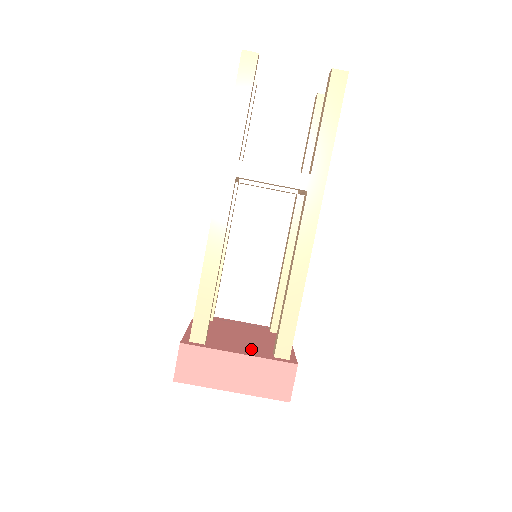
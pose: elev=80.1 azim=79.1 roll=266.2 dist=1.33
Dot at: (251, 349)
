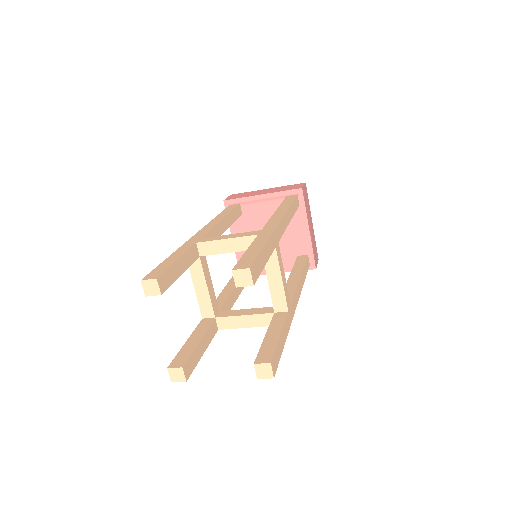
Dot at: (283, 260)
